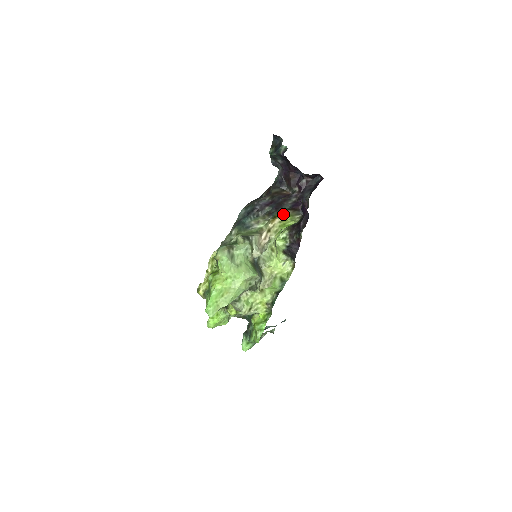
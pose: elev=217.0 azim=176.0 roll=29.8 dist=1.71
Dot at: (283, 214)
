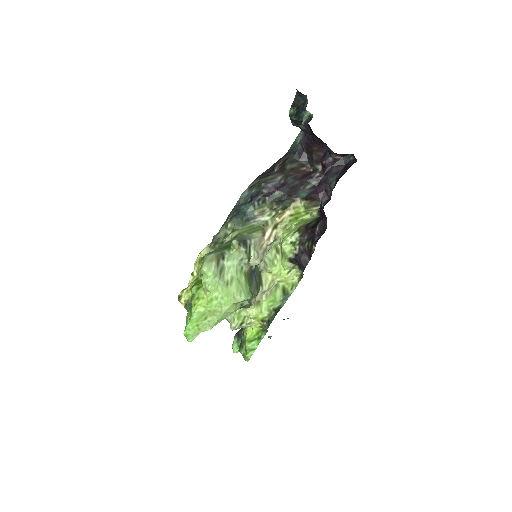
Dot at: (297, 204)
